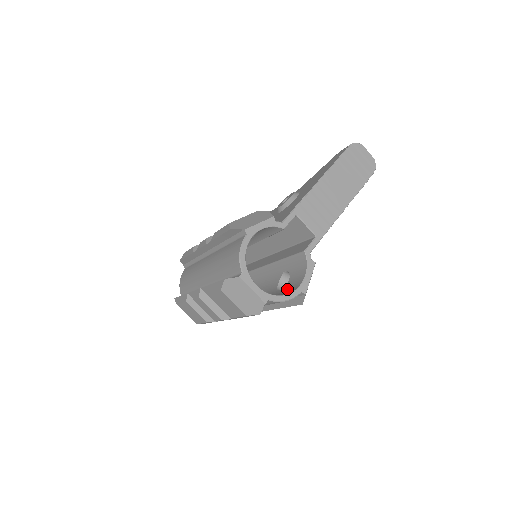
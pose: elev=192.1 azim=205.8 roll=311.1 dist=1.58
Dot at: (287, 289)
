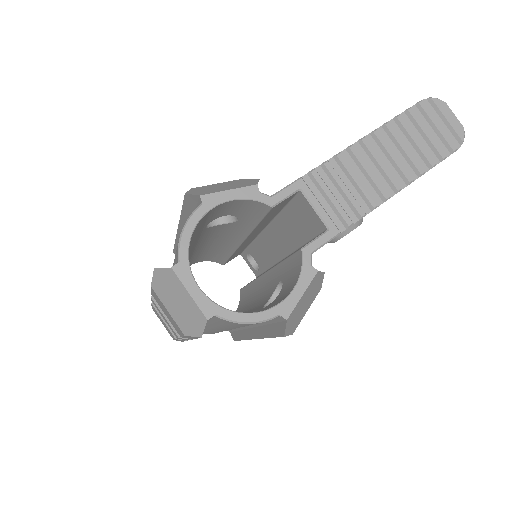
Dot at: (267, 307)
